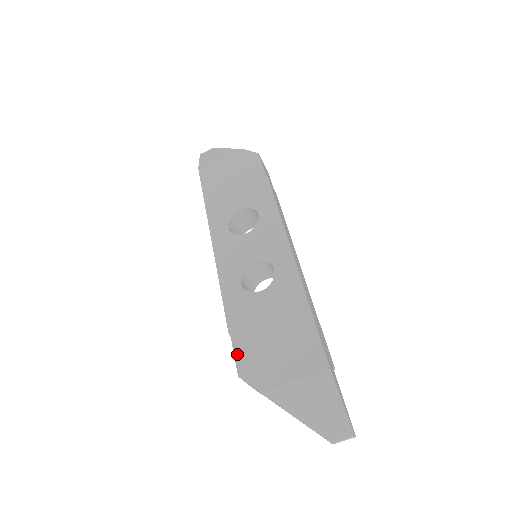
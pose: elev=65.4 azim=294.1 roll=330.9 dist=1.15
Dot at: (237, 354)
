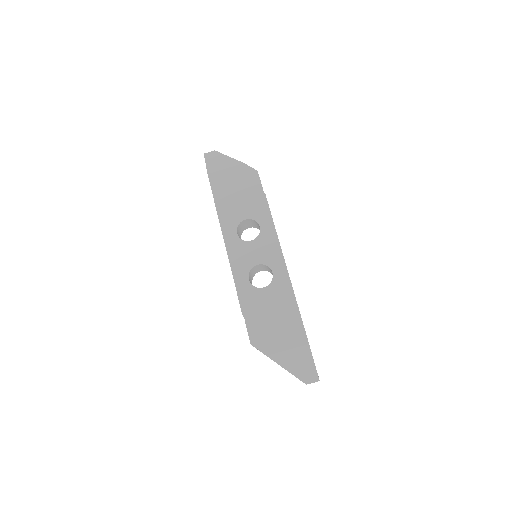
Dot at: (249, 330)
